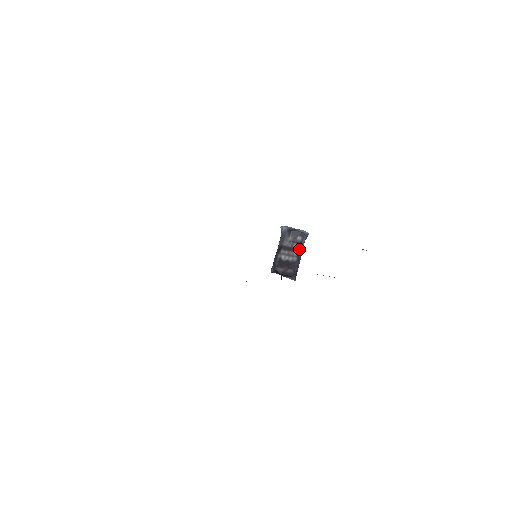
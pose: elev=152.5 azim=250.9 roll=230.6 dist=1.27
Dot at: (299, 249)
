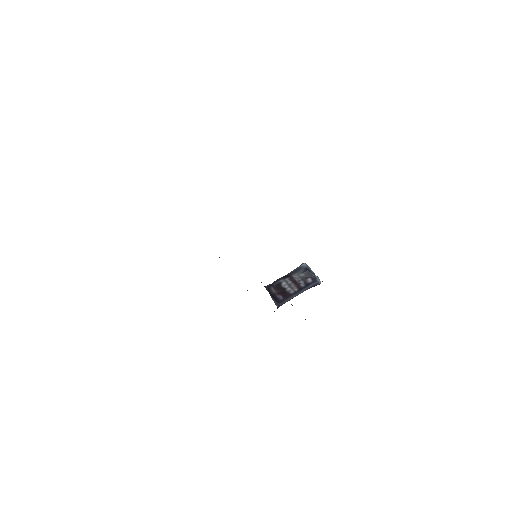
Dot at: (302, 287)
